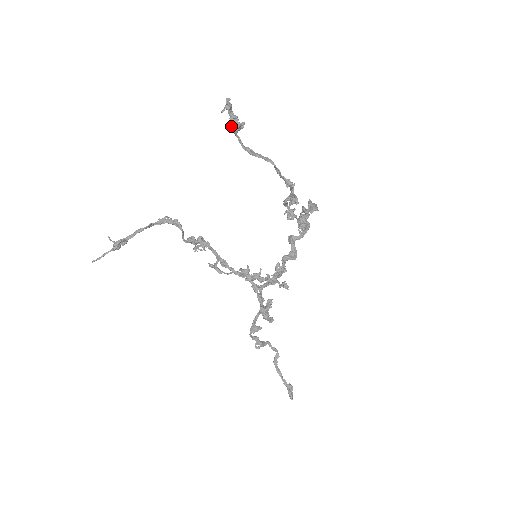
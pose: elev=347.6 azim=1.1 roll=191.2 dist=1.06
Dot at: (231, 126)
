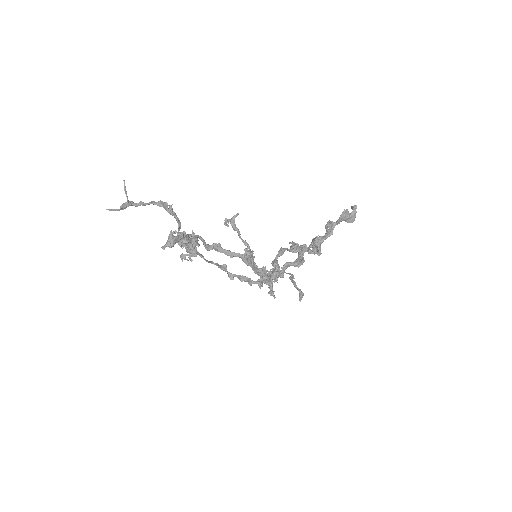
Dot at: (187, 236)
